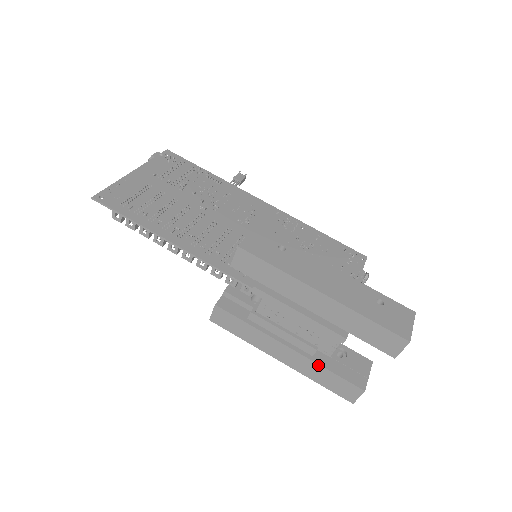
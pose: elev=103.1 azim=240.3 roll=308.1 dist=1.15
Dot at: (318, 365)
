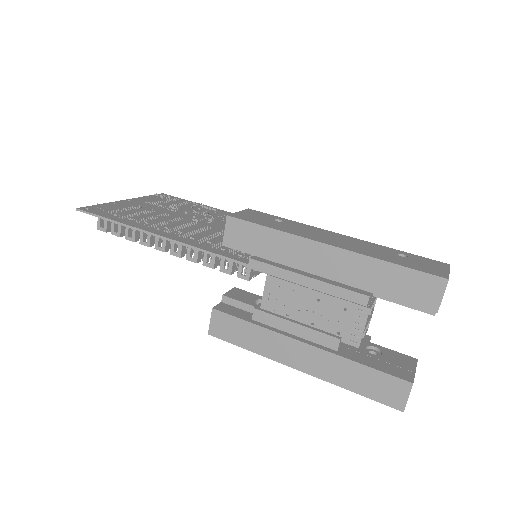
Dot at: (345, 360)
